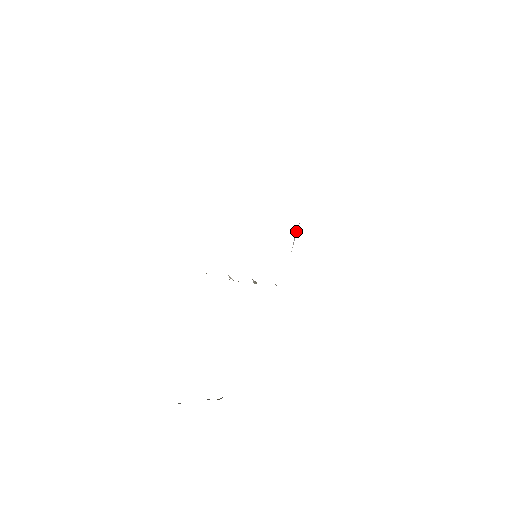
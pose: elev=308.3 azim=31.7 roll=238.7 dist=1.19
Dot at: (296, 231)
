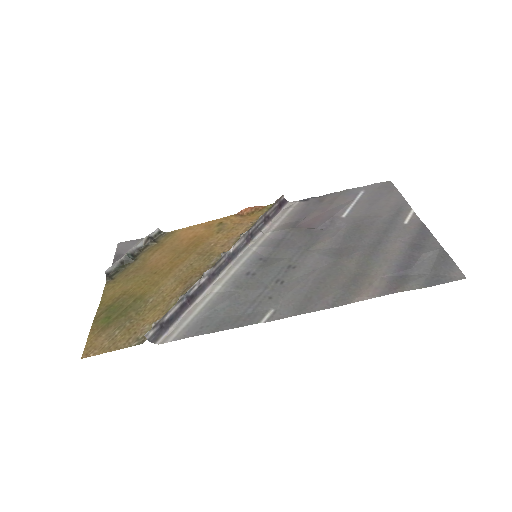
Dot at: (317, 229)
